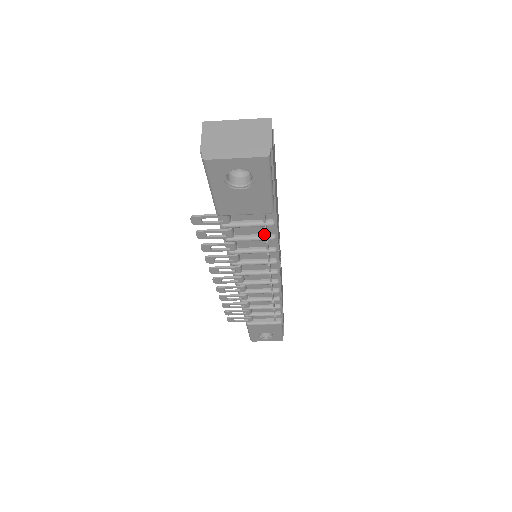
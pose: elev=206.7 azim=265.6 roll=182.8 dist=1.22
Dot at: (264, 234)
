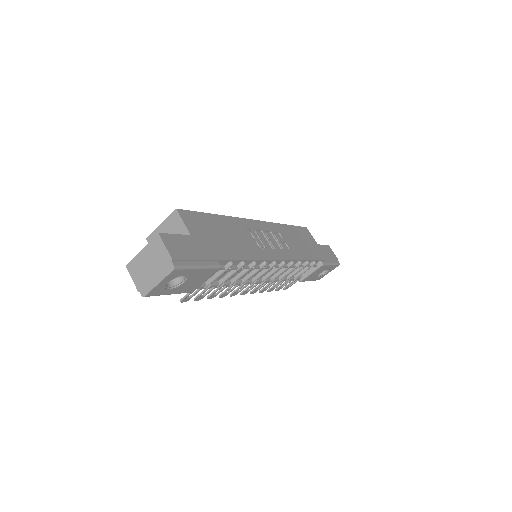
Dot at: (235, 267)
